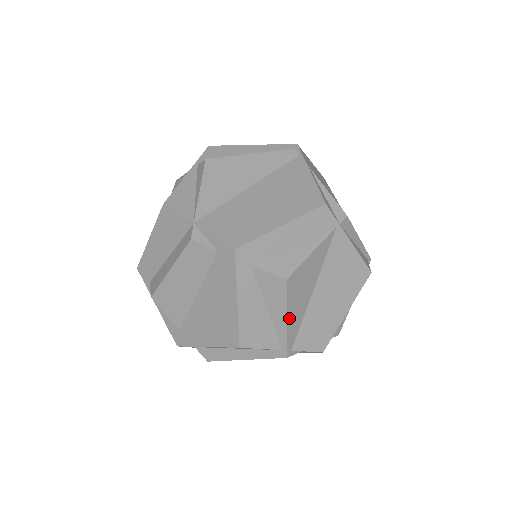
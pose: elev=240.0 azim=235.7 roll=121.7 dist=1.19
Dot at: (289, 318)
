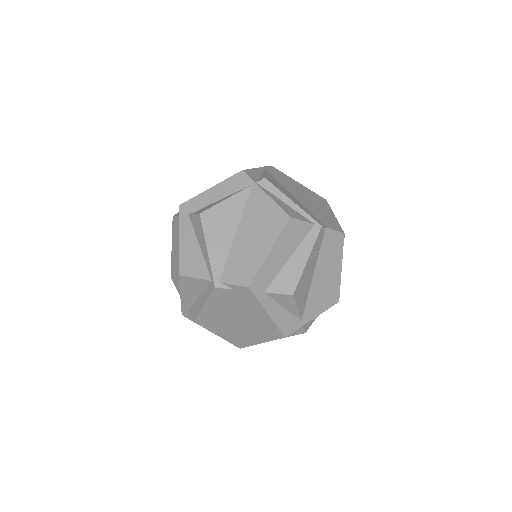
Dot at: (210, 248)
